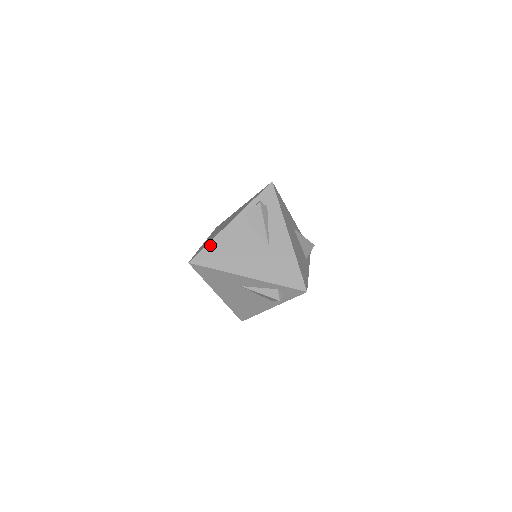
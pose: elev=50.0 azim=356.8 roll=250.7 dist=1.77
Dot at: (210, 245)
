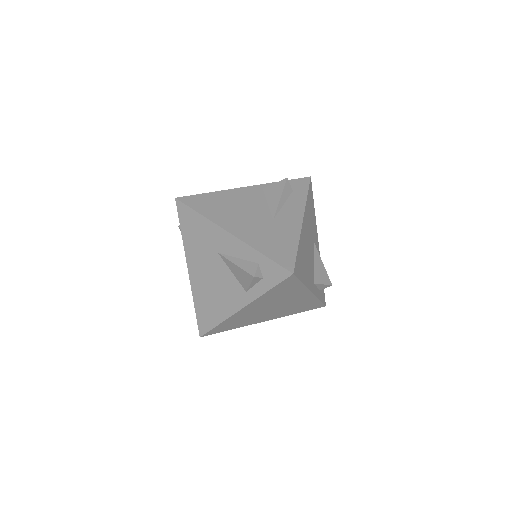
Dot at: (209, 194)
